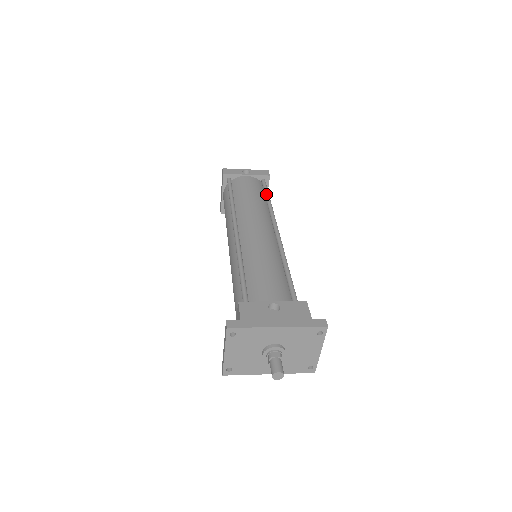
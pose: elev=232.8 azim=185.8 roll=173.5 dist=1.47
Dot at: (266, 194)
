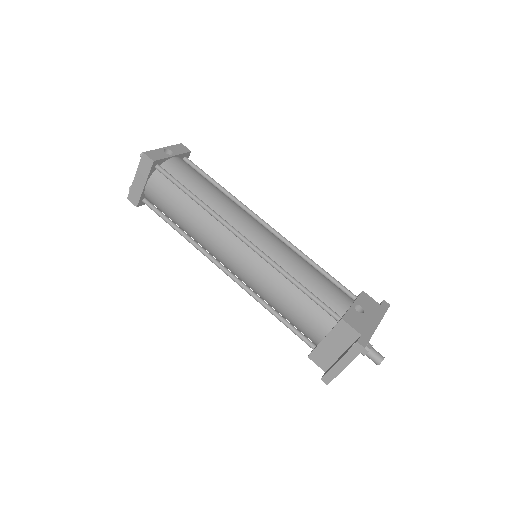
Dot at: (210, 178)
